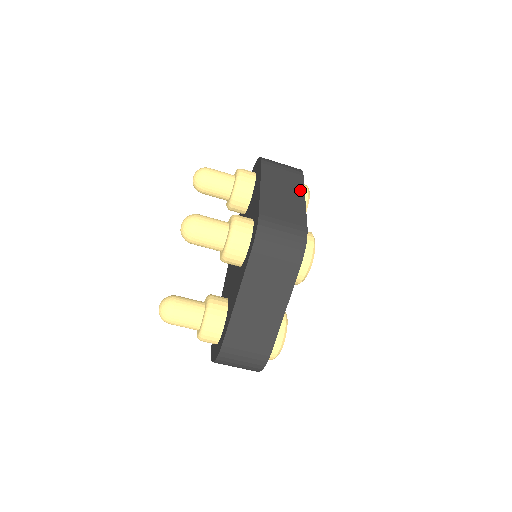
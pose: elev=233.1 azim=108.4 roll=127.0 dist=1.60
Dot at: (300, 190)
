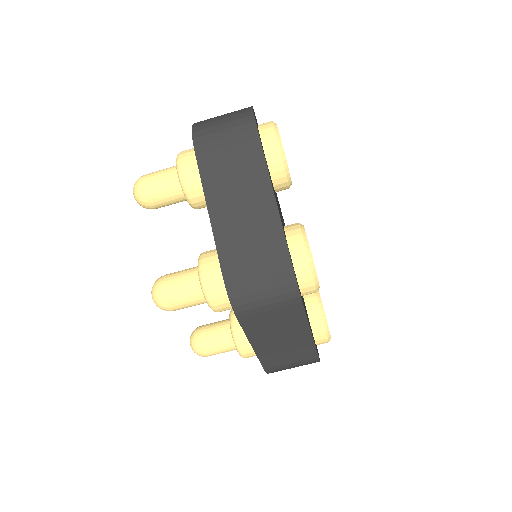
Dot at: (262, 177)
